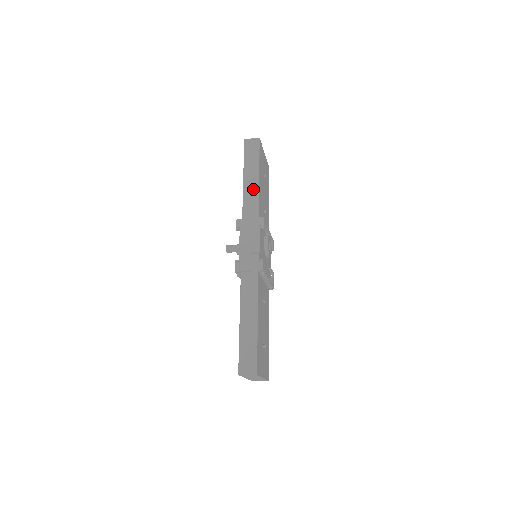
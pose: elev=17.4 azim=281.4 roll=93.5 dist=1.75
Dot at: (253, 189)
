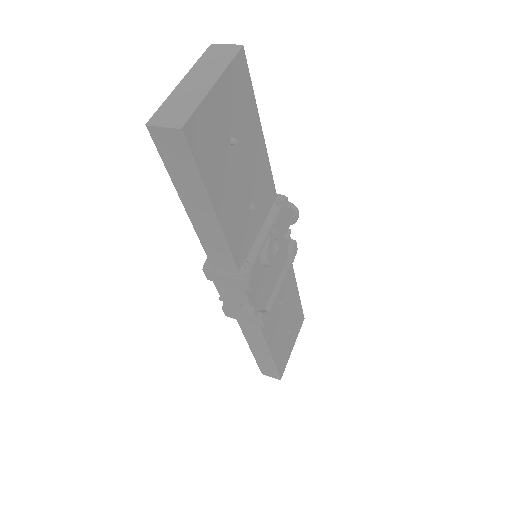
Dot at: (211, 232)
